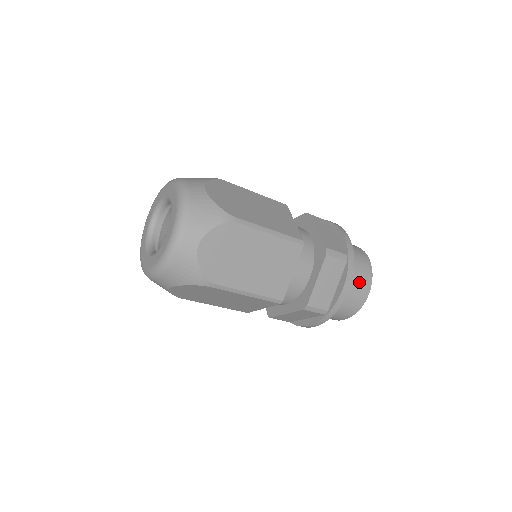
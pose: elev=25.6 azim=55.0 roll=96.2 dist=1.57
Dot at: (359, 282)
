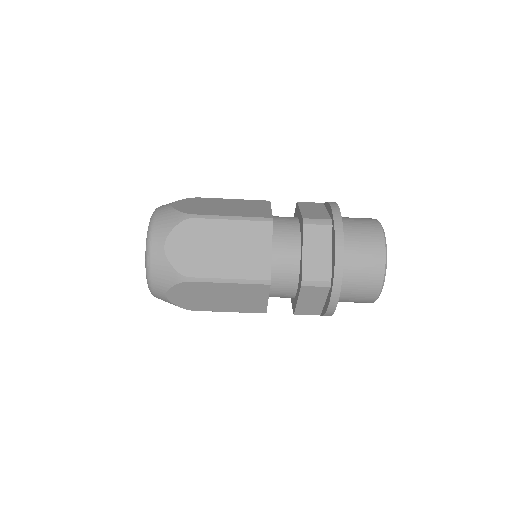
Dot at: (366, 246)
